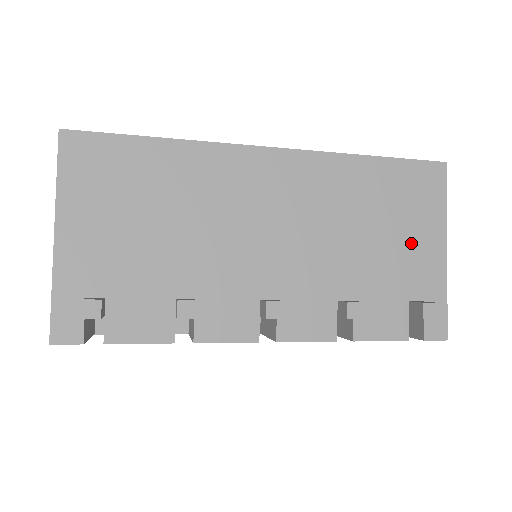
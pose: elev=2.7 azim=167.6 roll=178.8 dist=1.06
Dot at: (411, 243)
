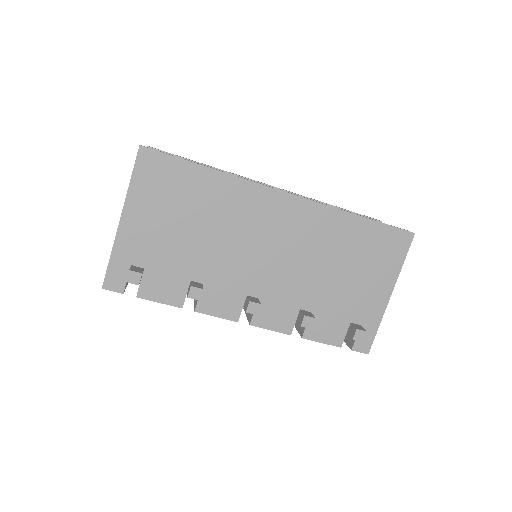
Dot at: (366, 284)
